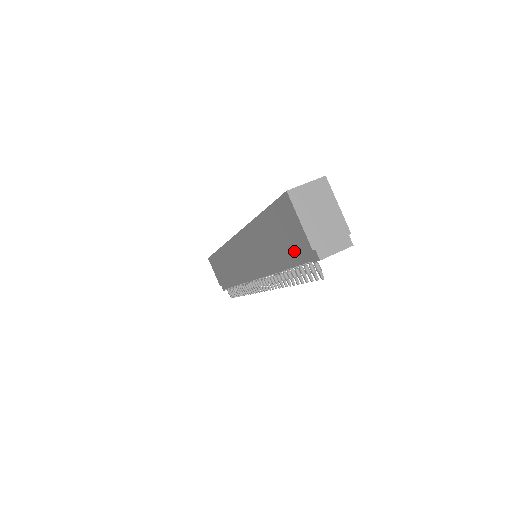
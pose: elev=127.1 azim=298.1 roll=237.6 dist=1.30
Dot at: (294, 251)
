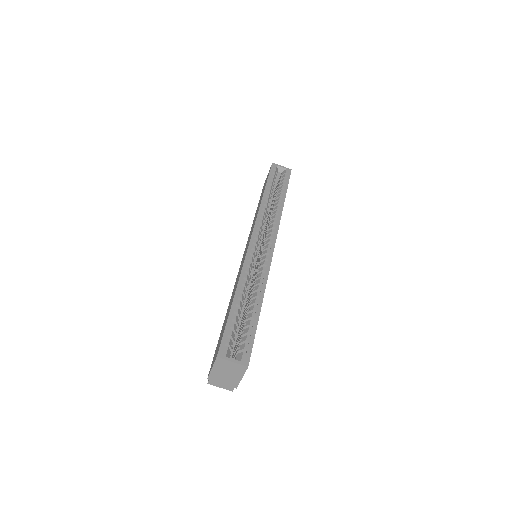
Dot at: (215, 351)
